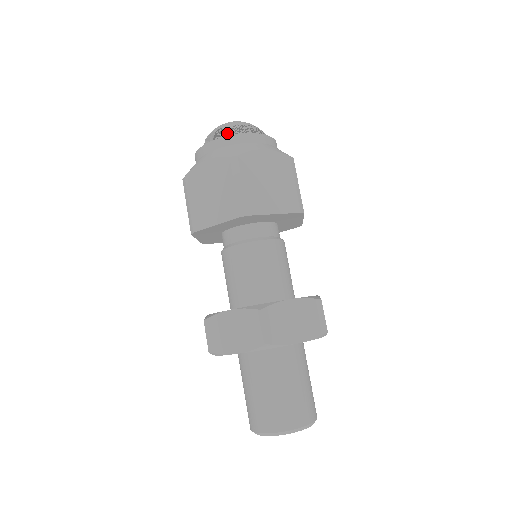
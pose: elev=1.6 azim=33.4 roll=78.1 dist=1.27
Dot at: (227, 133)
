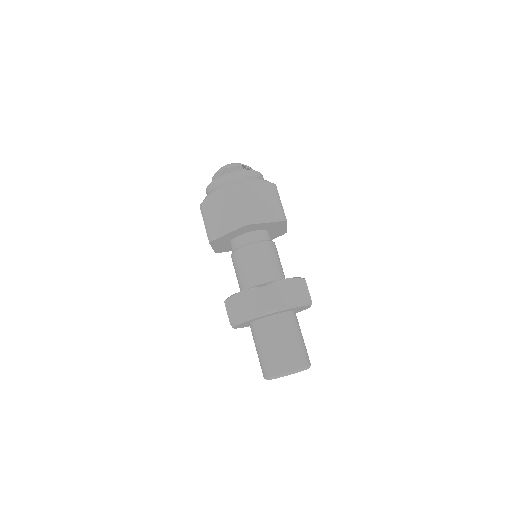
Dot at: (252, 169)
